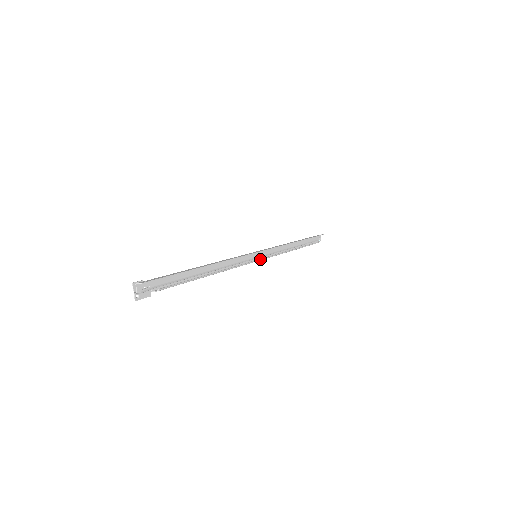
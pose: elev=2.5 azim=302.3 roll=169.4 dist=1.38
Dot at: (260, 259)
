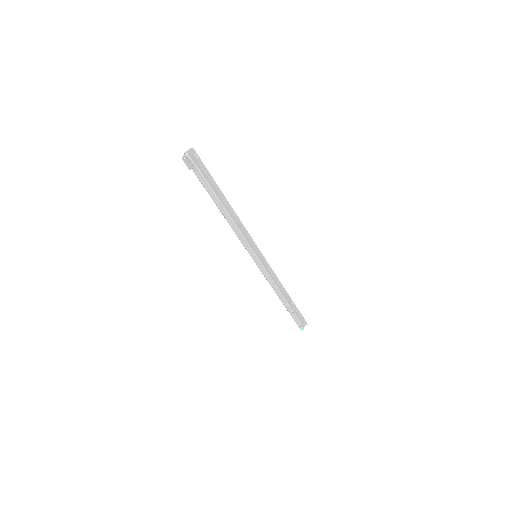
Dot at: (257, 262)
